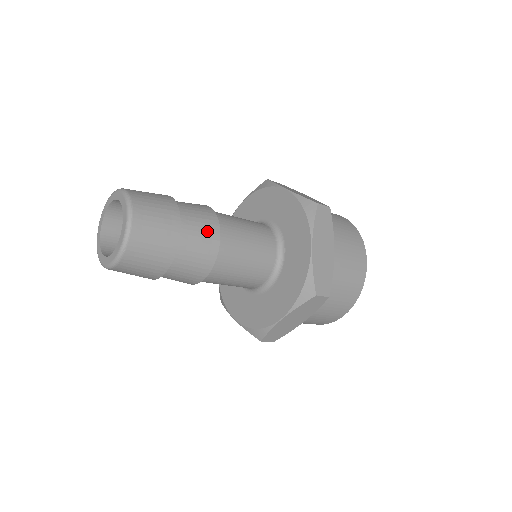
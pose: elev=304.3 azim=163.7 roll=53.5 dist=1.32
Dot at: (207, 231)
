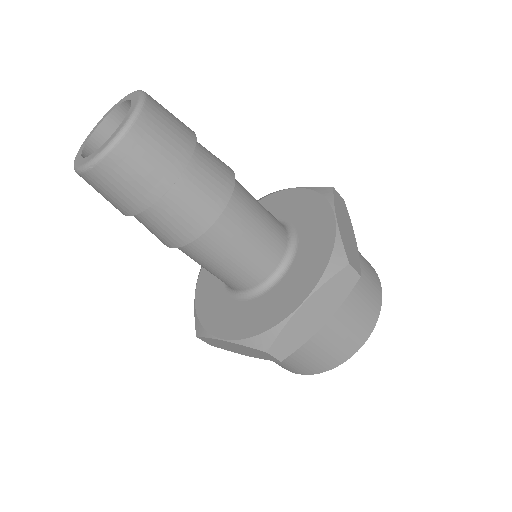
Dot at: (204, 206)
